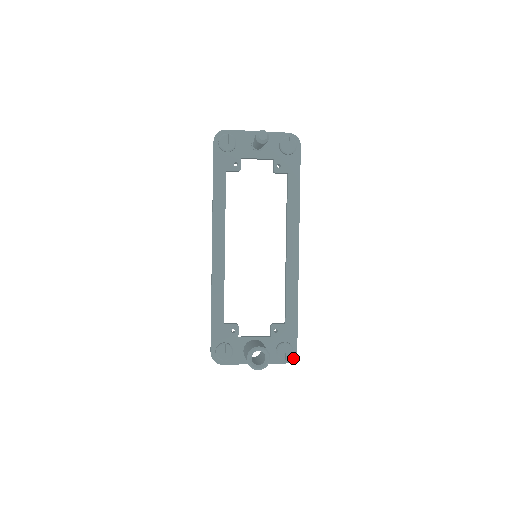
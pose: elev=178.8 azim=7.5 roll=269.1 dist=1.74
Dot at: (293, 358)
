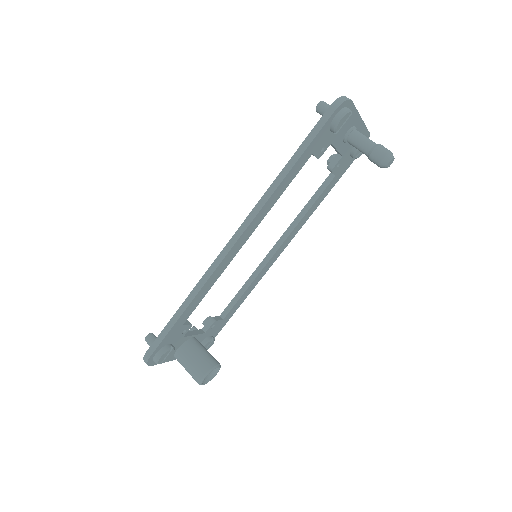
Dot at: occluded
